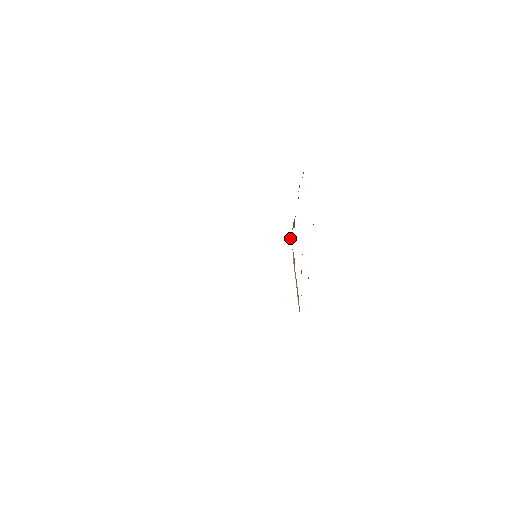
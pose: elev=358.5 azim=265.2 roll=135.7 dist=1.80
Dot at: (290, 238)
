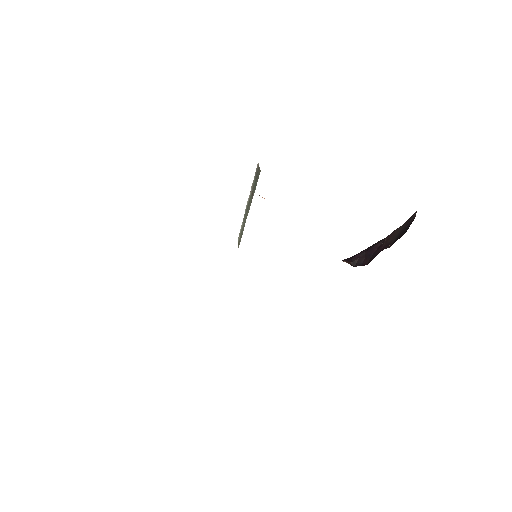
Dot at: occluded
